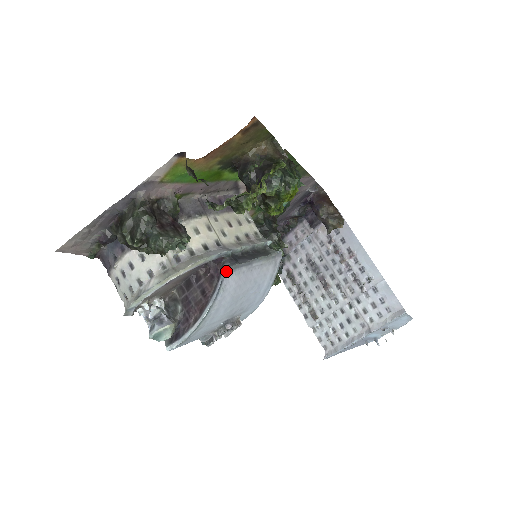
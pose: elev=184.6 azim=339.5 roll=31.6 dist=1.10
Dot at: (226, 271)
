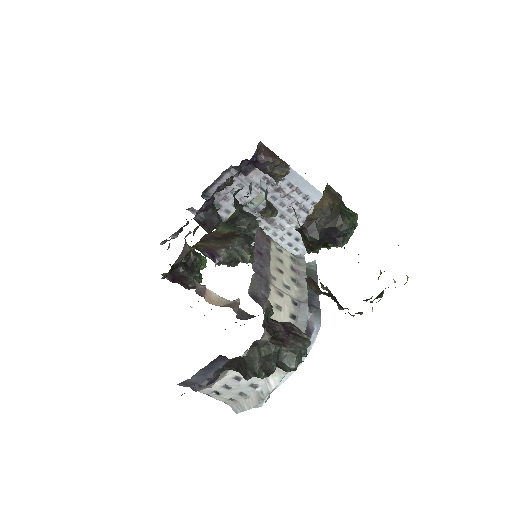
Dot at: (320, 326)
